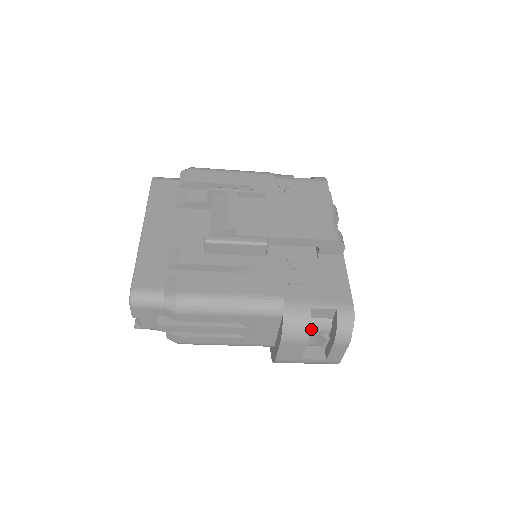
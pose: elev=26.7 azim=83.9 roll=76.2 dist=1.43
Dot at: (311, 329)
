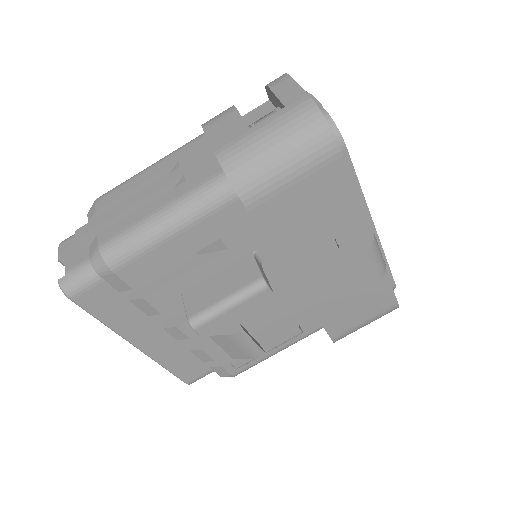
Dot at: occluded
